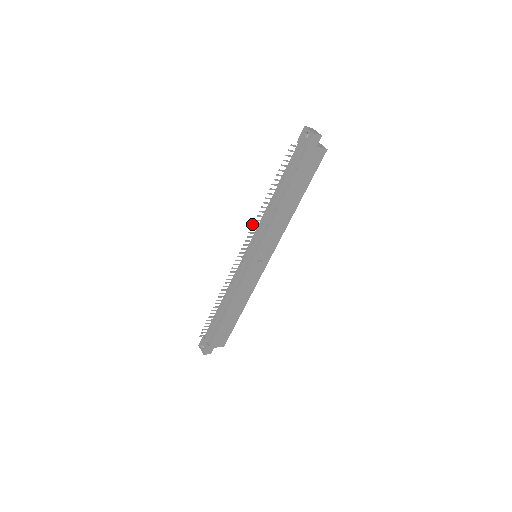
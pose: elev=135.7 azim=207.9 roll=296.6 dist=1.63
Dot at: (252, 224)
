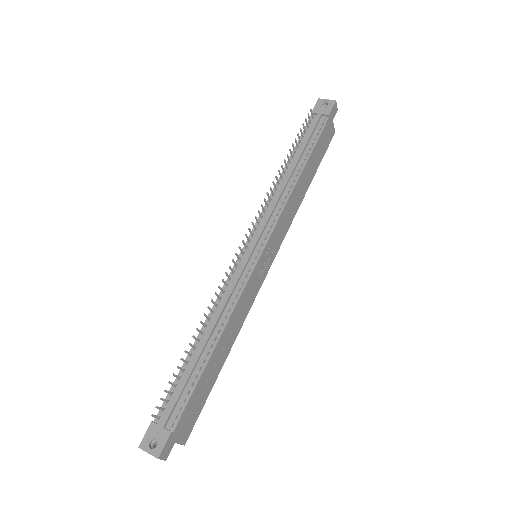
Dot at: occluded
